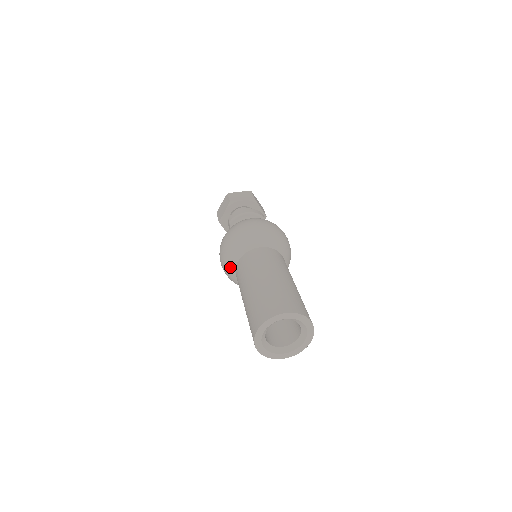
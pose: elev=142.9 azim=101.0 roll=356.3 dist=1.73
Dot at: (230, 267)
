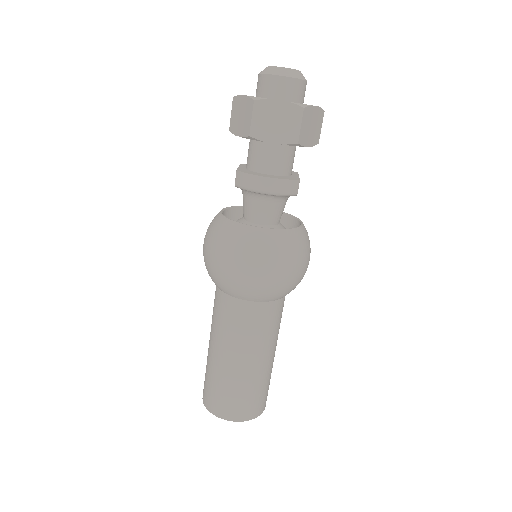
Dot at: occluded
